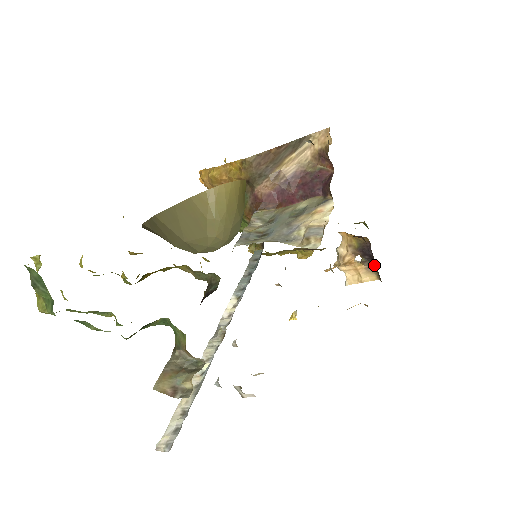
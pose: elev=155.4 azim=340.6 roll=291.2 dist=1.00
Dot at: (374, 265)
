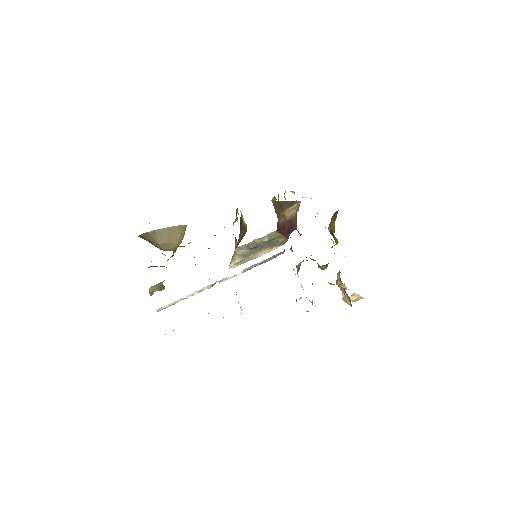
Dot at: occluded
